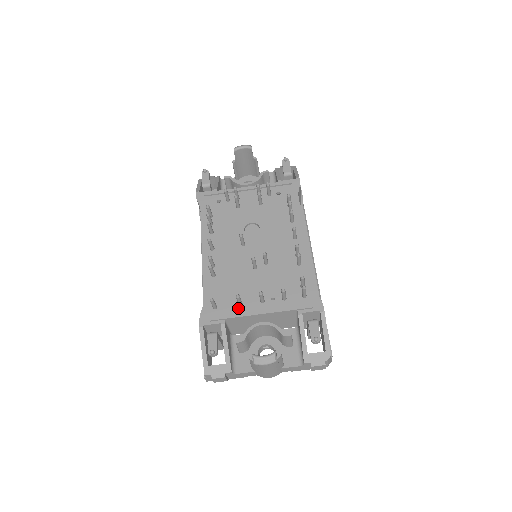
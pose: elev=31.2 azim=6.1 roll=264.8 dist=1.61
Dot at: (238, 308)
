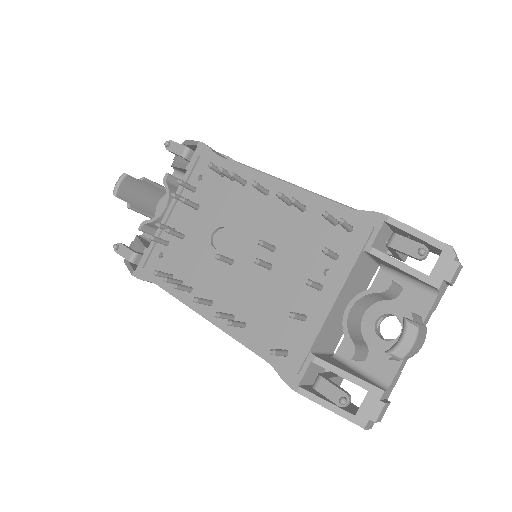
Dot at: (307, 324)
